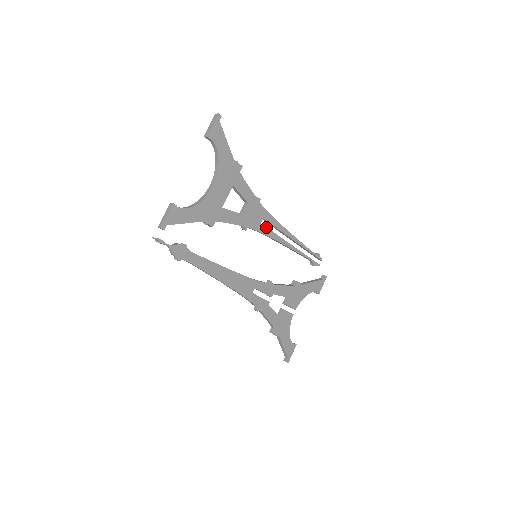
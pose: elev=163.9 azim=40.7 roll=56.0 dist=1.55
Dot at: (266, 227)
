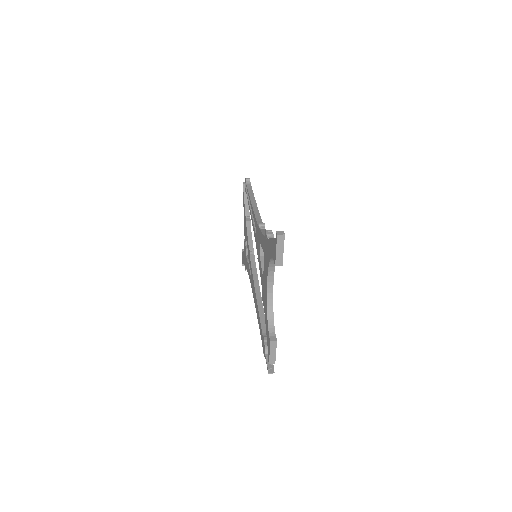
Dot at: occluded
